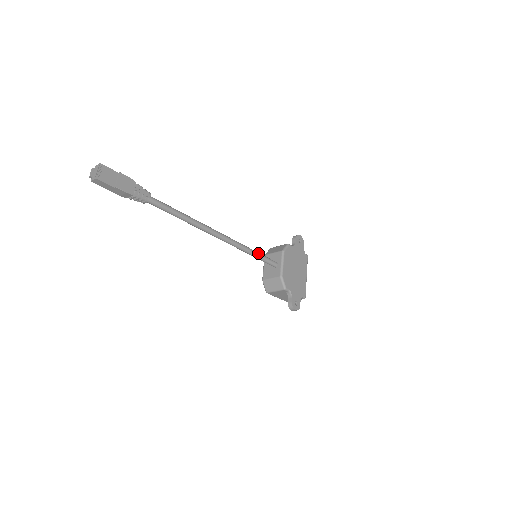
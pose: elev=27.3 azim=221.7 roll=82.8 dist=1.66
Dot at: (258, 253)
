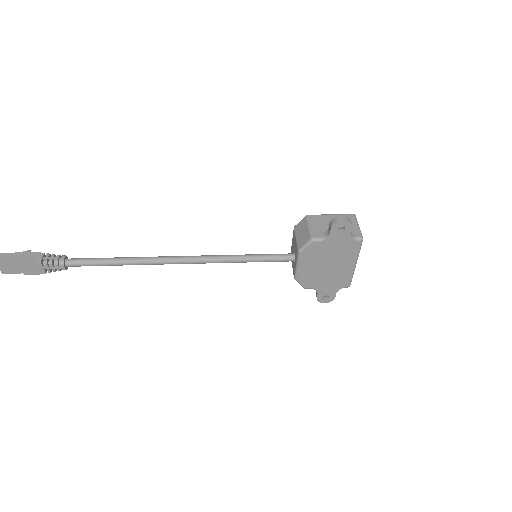
Dot at: (253, 260)
